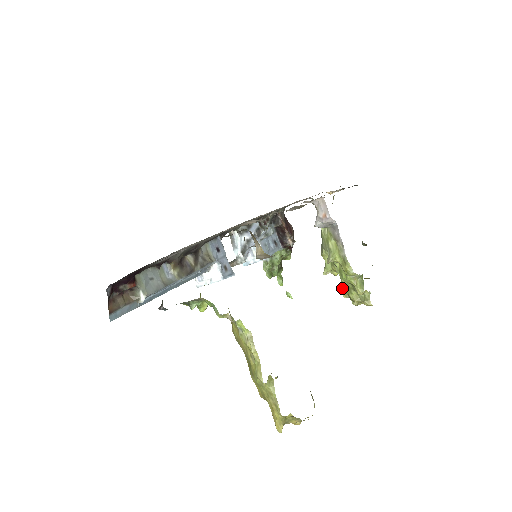
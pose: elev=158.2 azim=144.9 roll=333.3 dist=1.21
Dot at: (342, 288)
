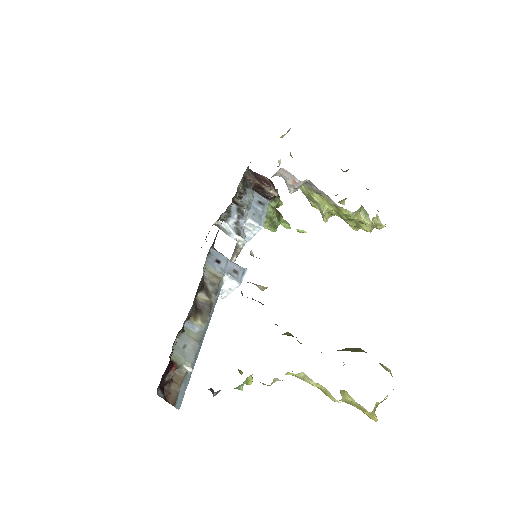
Dot at: occluded
